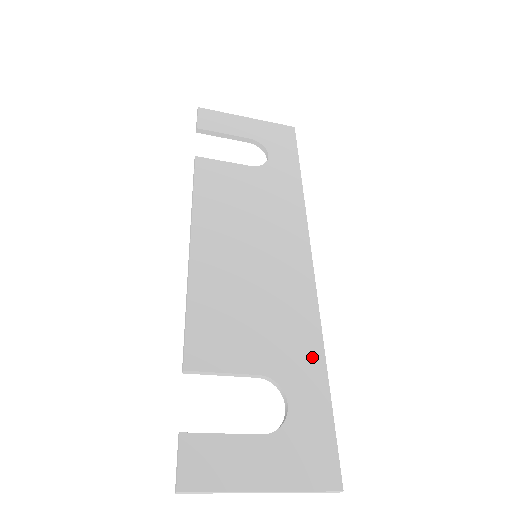
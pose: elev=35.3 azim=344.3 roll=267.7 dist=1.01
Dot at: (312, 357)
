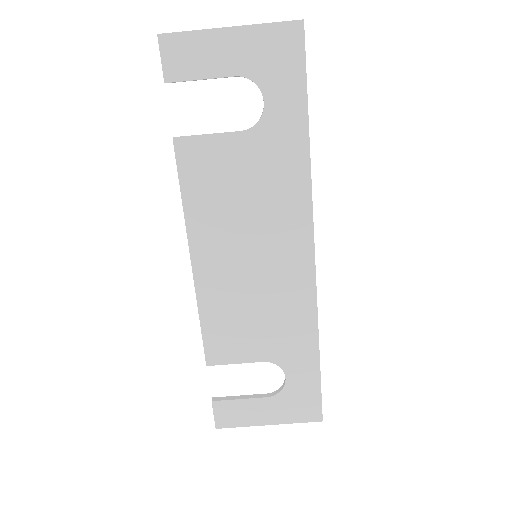
Dot at: (307, 343)
